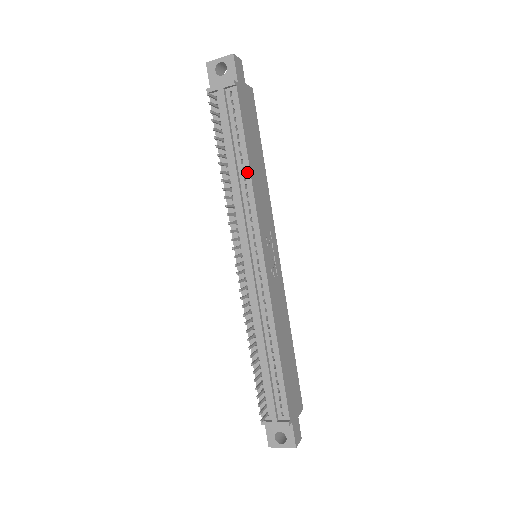
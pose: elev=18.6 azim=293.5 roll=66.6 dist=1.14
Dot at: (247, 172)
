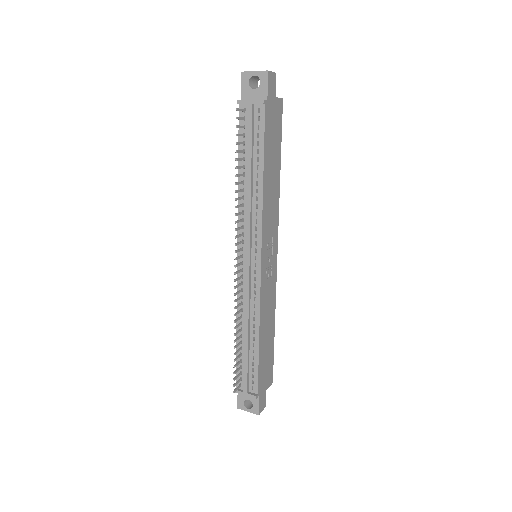
Dot at: (260, 186)
